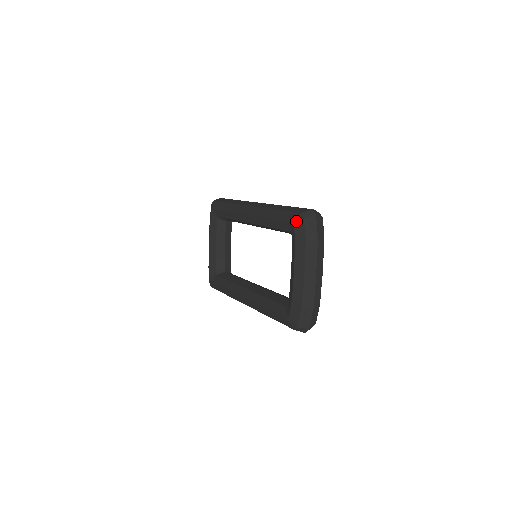
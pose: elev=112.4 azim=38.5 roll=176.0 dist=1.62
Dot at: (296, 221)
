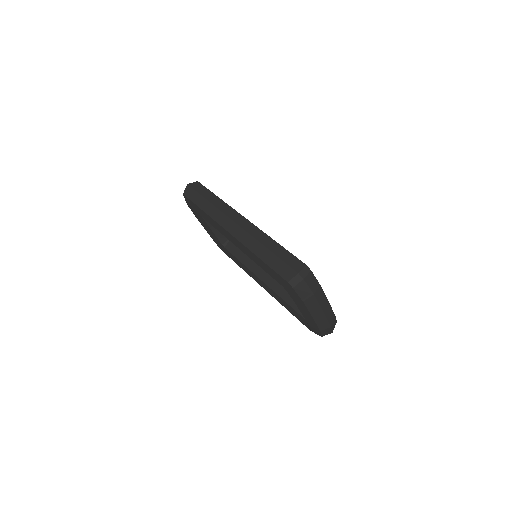
Dot at: (286, 287)
